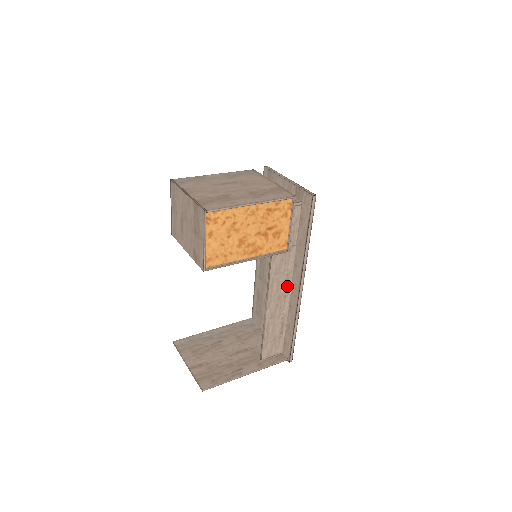
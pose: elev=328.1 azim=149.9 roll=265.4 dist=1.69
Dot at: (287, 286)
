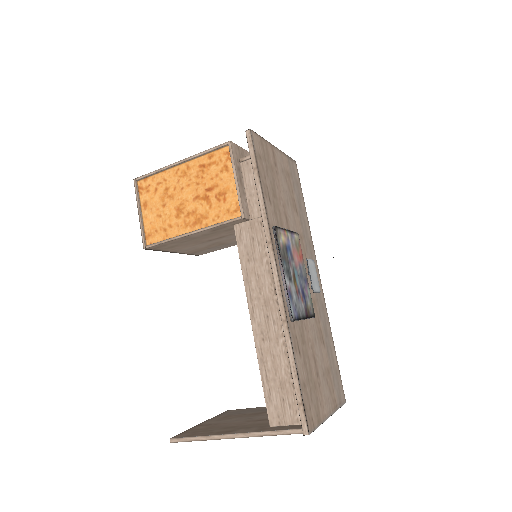
Dot at: occluded
